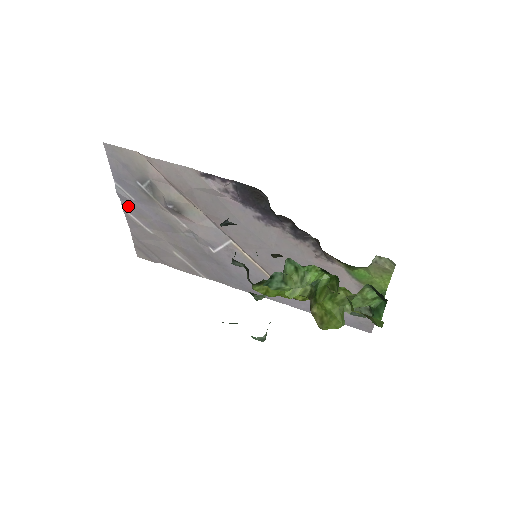
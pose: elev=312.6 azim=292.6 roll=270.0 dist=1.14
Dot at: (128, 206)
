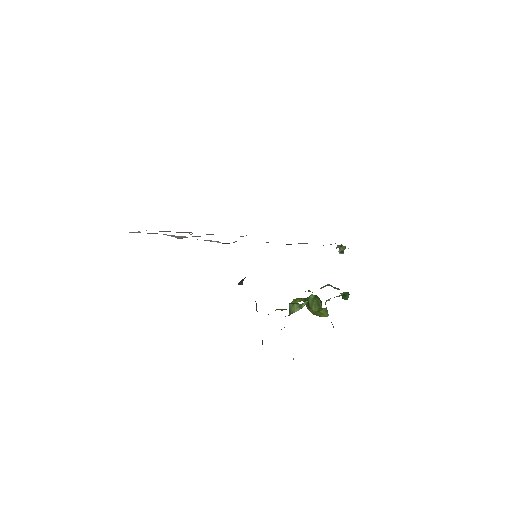
Dot at: occluded
